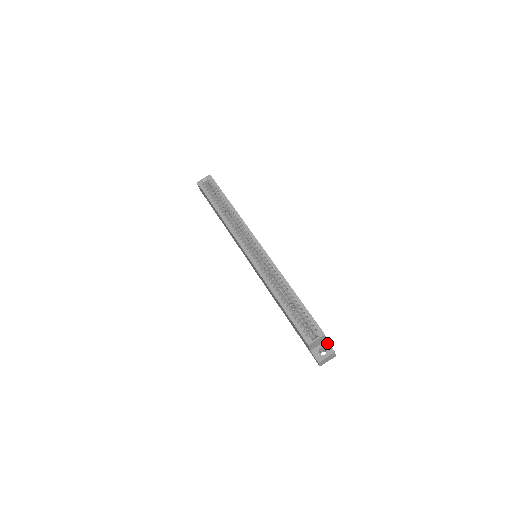
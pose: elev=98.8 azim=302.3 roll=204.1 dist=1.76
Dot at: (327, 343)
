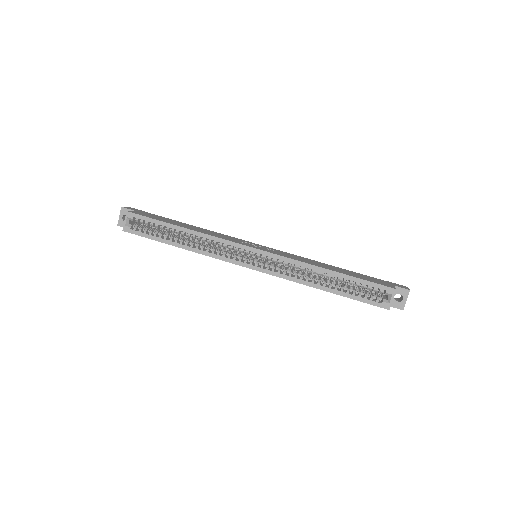
Dot at: (397, 288)
